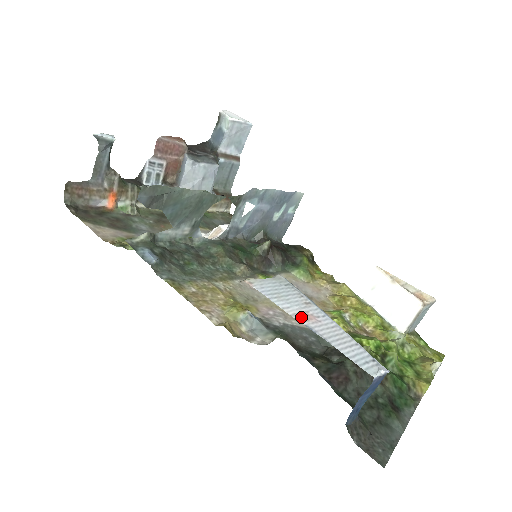
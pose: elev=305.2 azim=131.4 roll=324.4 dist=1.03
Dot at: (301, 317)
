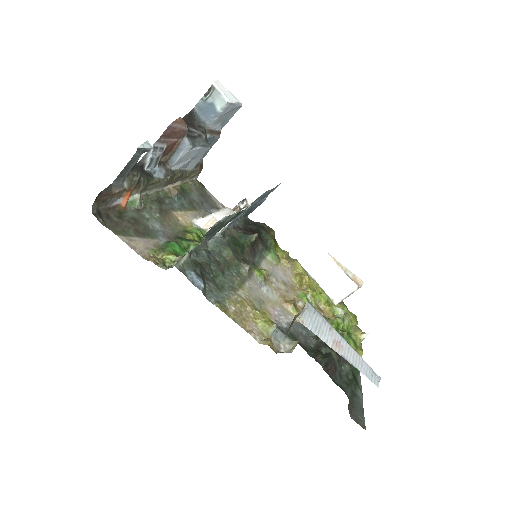
Dot at: (336, 347)
